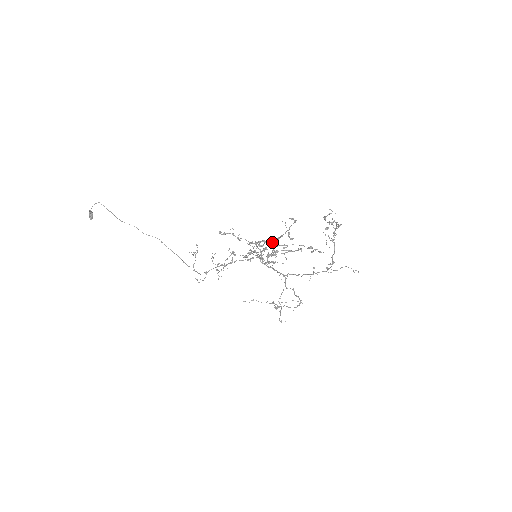
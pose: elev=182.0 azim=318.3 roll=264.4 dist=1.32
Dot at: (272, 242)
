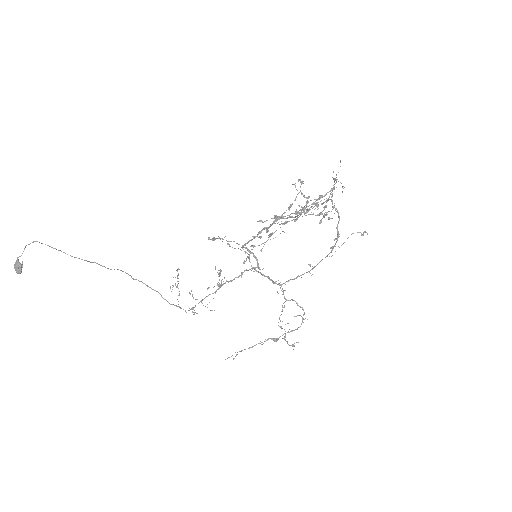
Dot at: occluded
